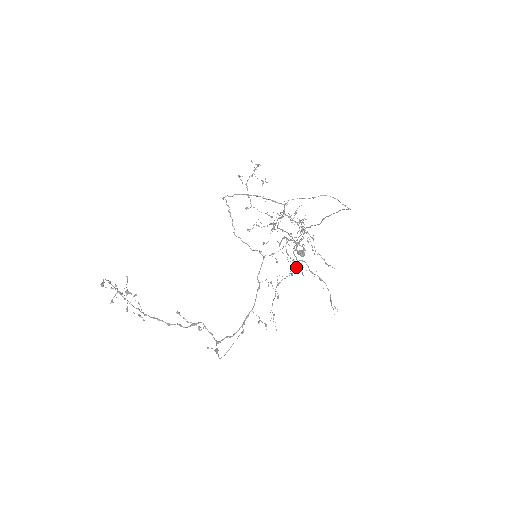
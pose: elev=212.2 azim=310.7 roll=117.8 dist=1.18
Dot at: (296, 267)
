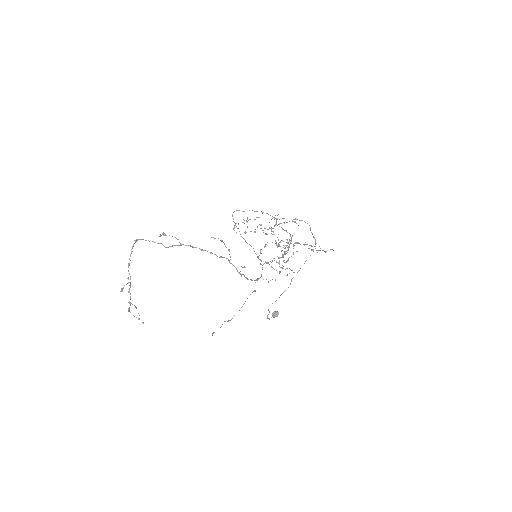
Dot at: occluded
